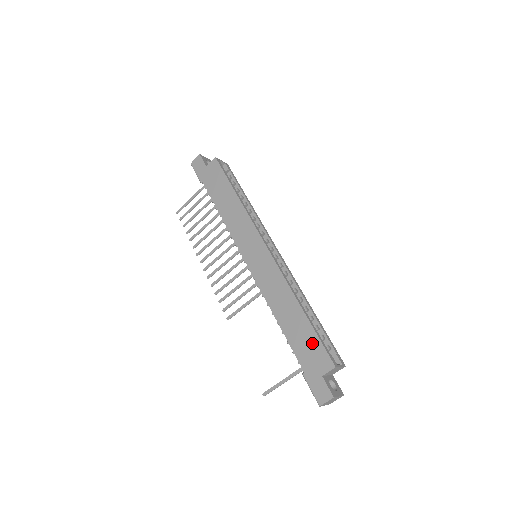
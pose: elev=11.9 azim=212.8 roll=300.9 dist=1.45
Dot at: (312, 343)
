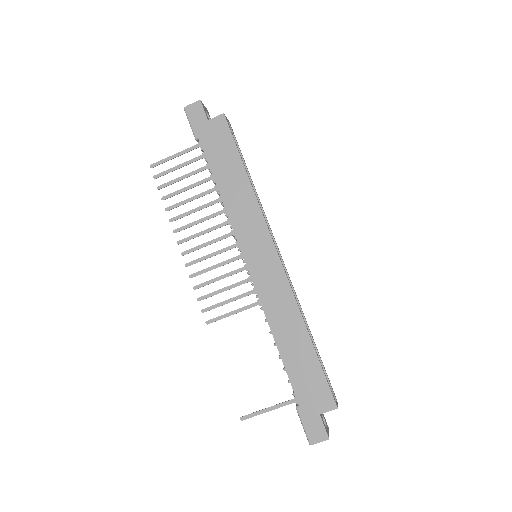
Dot at: (315, 377)
